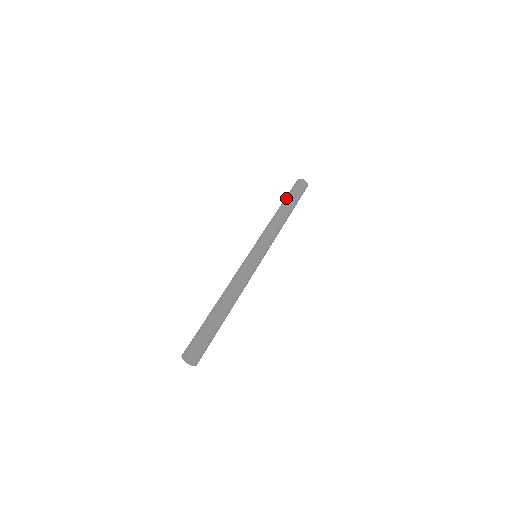
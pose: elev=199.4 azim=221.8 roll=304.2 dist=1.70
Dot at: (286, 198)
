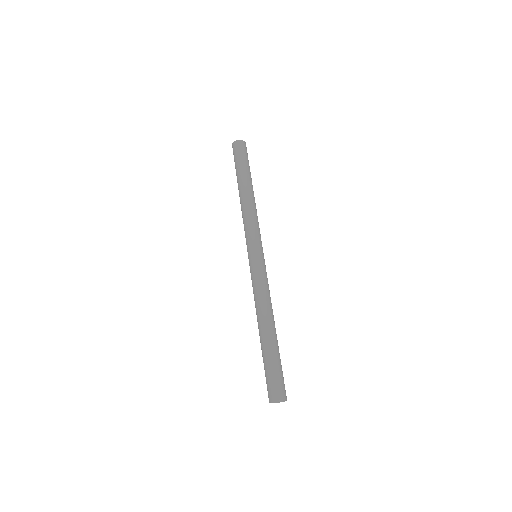
Dot at: occluded
